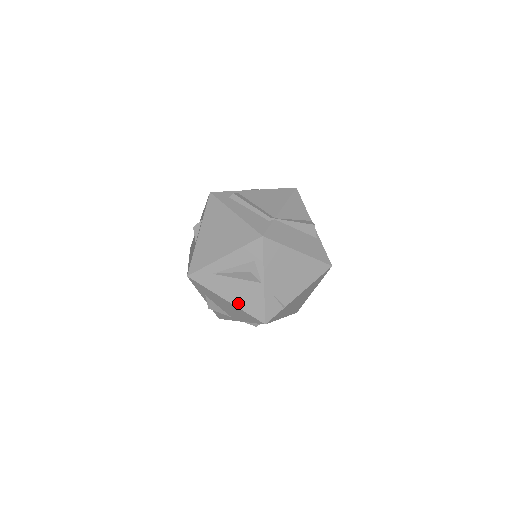
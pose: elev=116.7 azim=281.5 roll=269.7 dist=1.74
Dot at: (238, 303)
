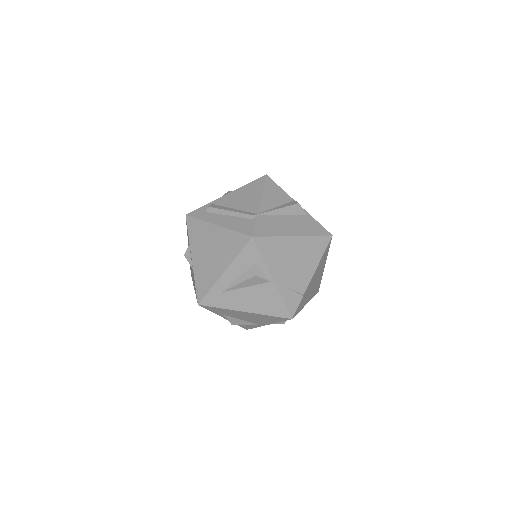
Dot at: (257, 310)
